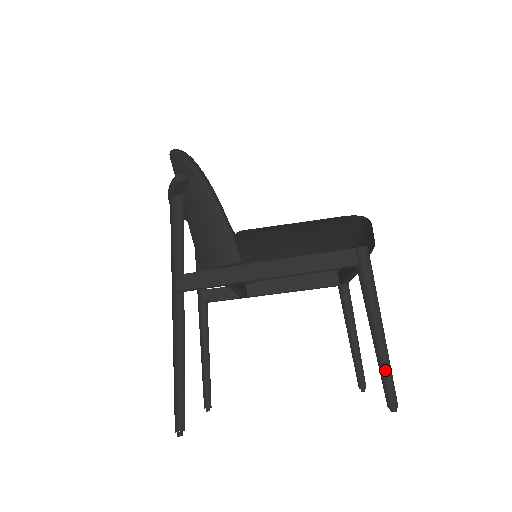
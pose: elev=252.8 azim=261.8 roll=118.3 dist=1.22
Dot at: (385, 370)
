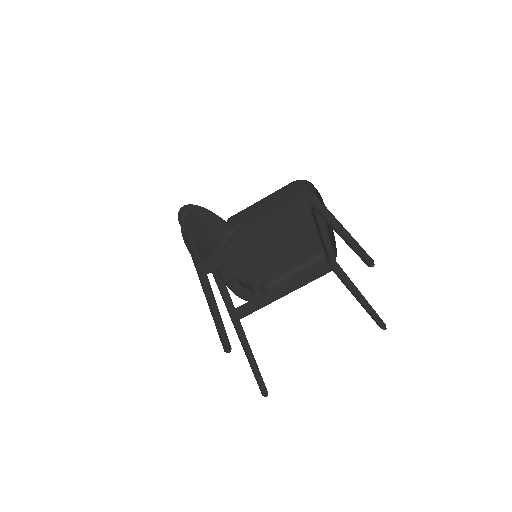
Dot at: (353, 244)
